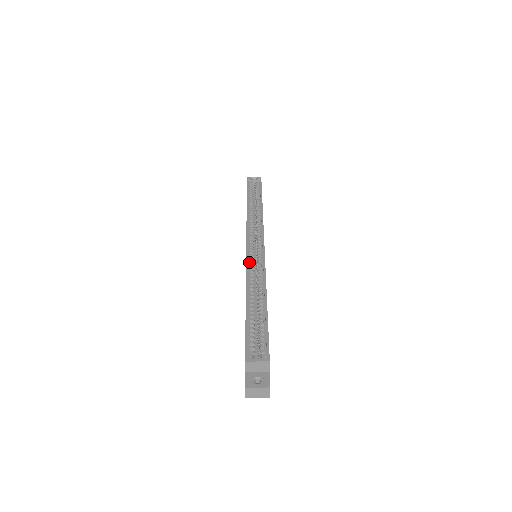
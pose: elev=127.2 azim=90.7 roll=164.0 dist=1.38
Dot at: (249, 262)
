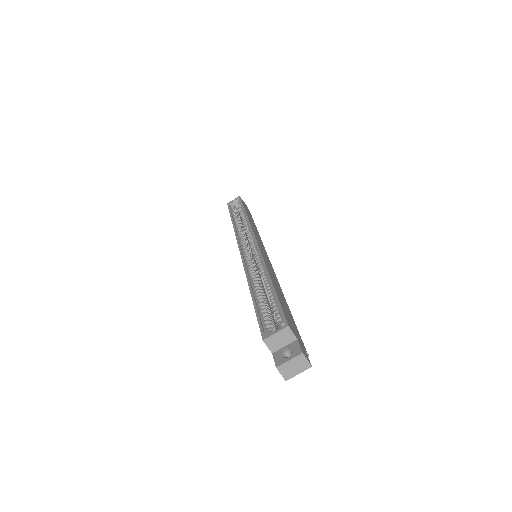
Dot at: (246, 261)
